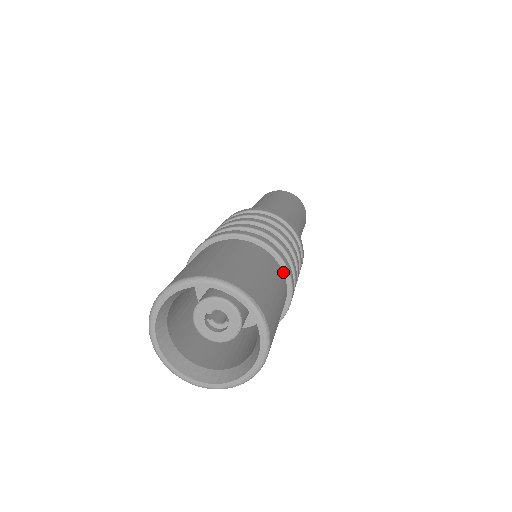
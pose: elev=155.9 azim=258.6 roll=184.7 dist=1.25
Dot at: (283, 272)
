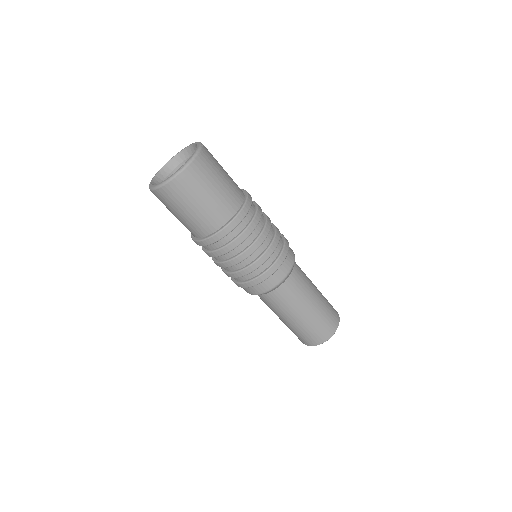
Dot at: (245, 196)
